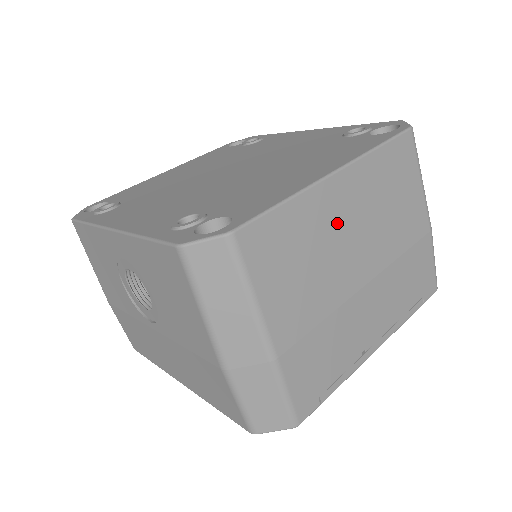
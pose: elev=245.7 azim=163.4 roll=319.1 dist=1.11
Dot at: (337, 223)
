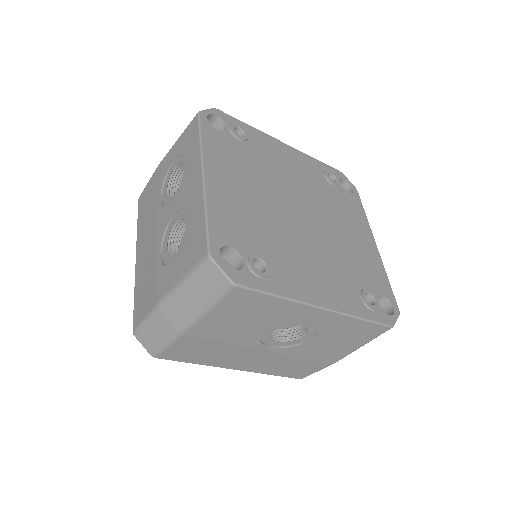
Dot at: occluded
